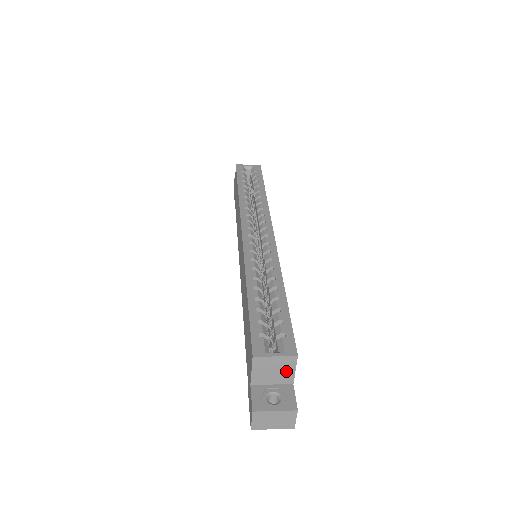
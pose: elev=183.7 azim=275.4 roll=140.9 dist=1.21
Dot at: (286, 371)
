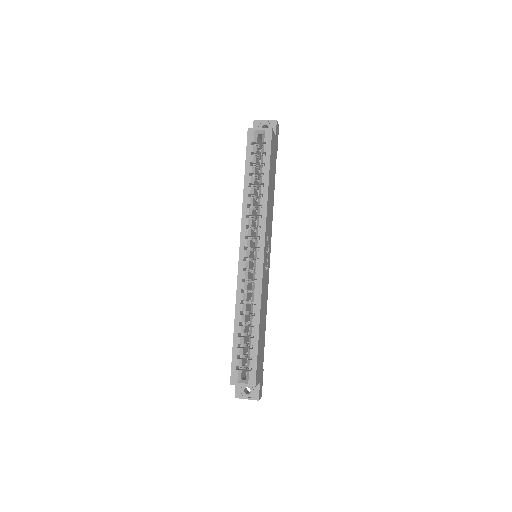
Dot at: occluded
